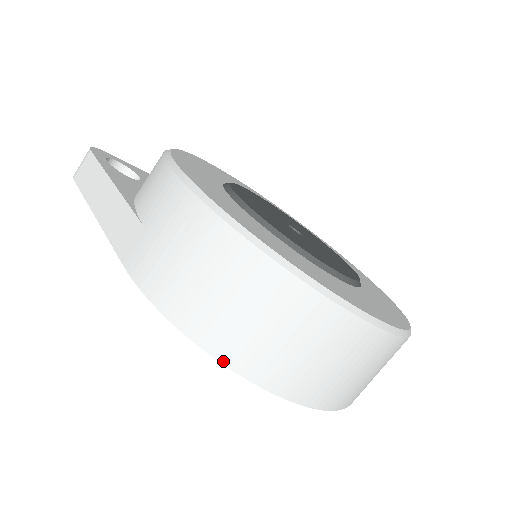
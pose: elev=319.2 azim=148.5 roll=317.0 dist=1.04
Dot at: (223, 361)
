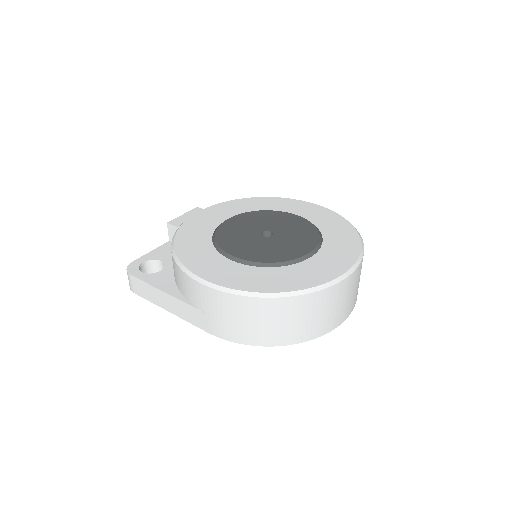
Dot at: (285, 344)
